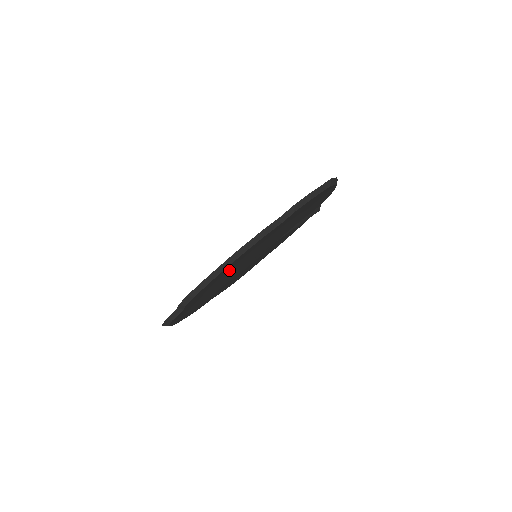
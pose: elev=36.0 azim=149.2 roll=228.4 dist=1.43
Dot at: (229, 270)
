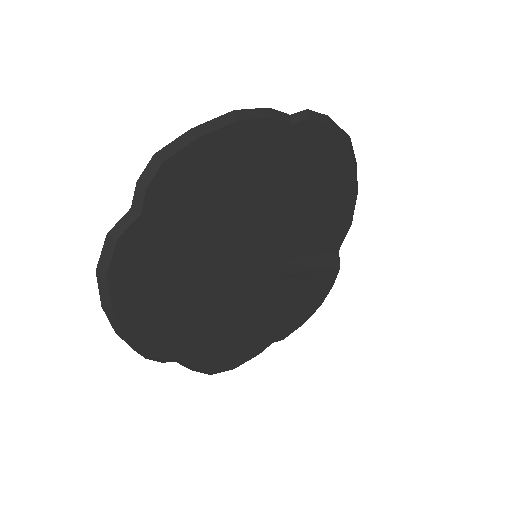
Dot at: (219, 184)
